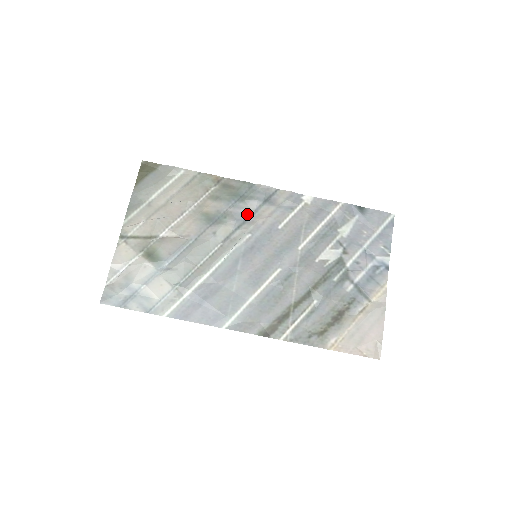
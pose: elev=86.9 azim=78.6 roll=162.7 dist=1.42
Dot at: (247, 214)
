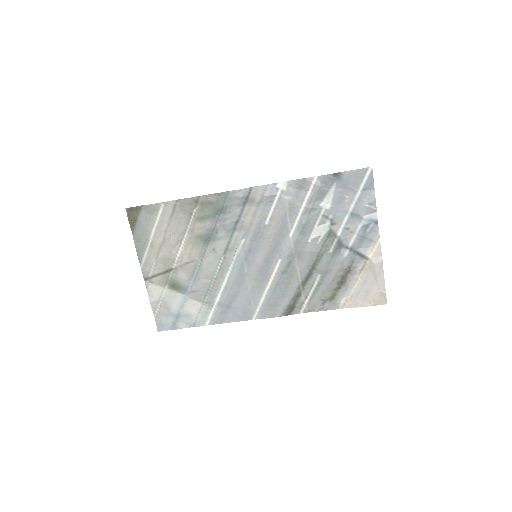
Dot at: (234, 222)
